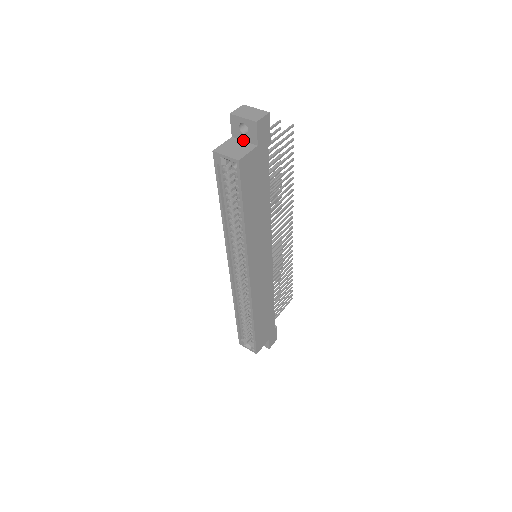
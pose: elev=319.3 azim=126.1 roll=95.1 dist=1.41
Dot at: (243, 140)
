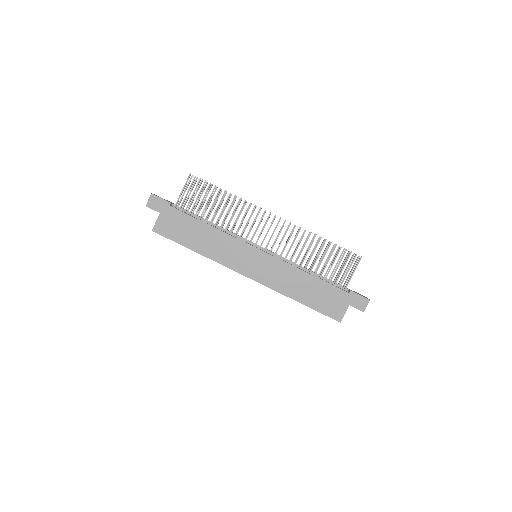
Dot at: occluded
